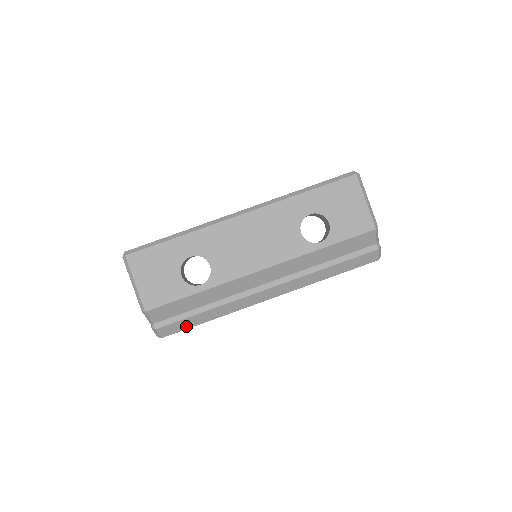
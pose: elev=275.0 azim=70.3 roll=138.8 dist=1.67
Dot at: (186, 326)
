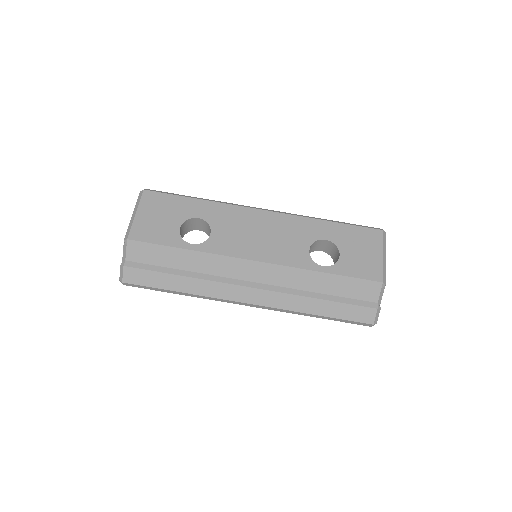
Dot at: (153, 283)
